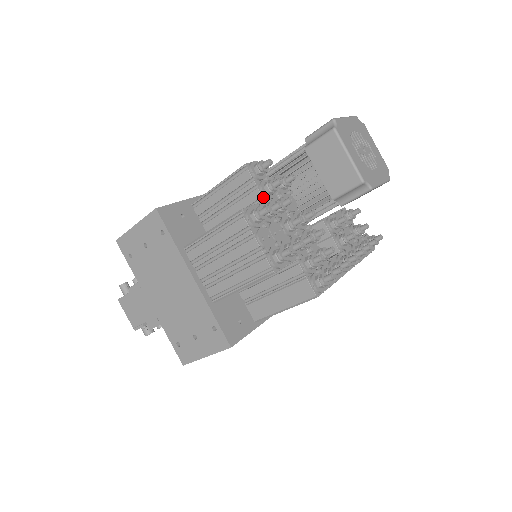
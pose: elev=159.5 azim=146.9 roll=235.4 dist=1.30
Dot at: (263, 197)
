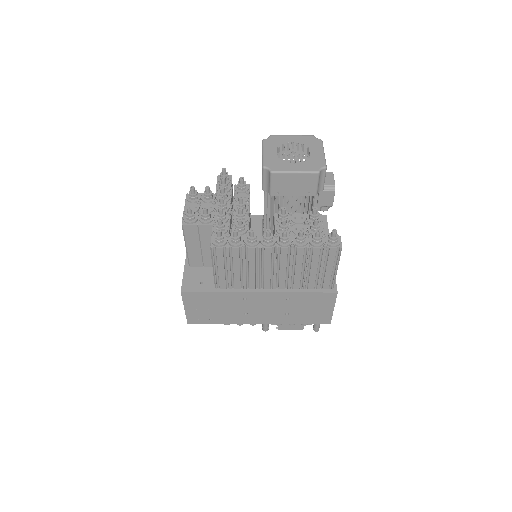
Dot at: (217, 192)
